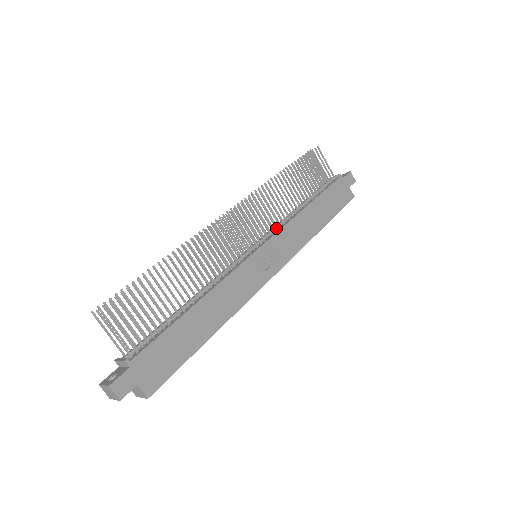
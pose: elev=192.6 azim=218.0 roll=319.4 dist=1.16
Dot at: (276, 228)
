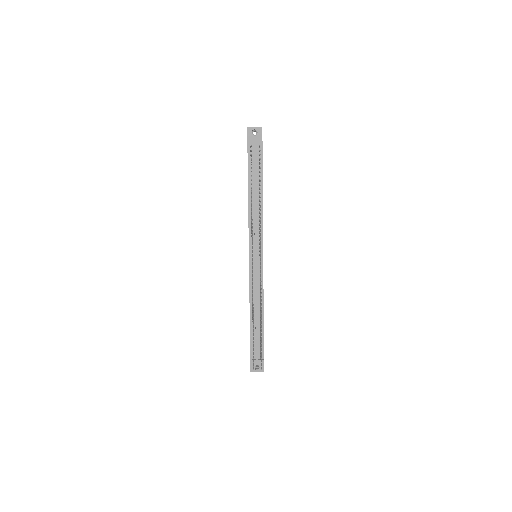
Dot at: occluded
